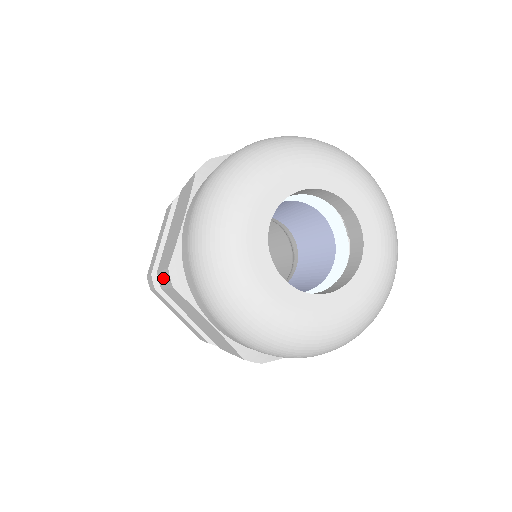
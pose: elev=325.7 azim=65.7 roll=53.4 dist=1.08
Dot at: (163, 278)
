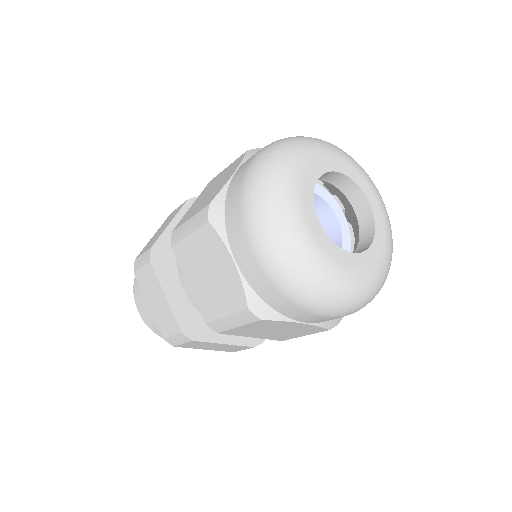
Dot at: (229, 322)
